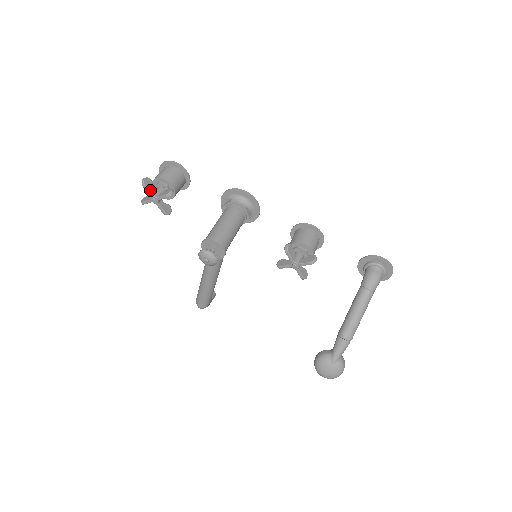
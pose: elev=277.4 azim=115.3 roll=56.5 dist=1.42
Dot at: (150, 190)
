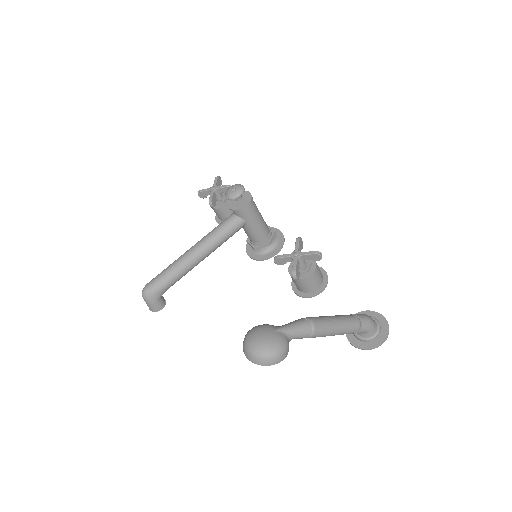
Dot at: (217, 183)
